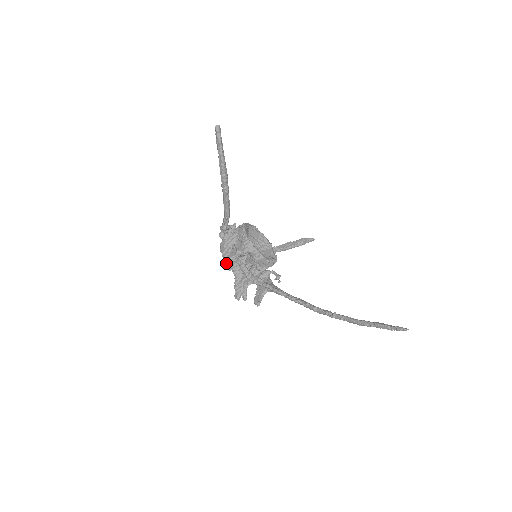
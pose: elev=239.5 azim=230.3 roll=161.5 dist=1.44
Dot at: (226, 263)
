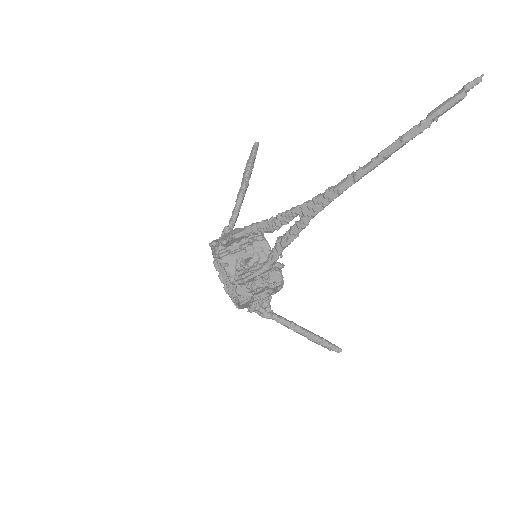
Dot at: occluded
